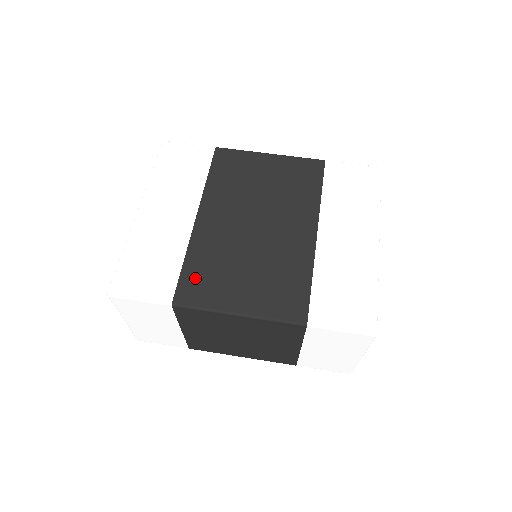
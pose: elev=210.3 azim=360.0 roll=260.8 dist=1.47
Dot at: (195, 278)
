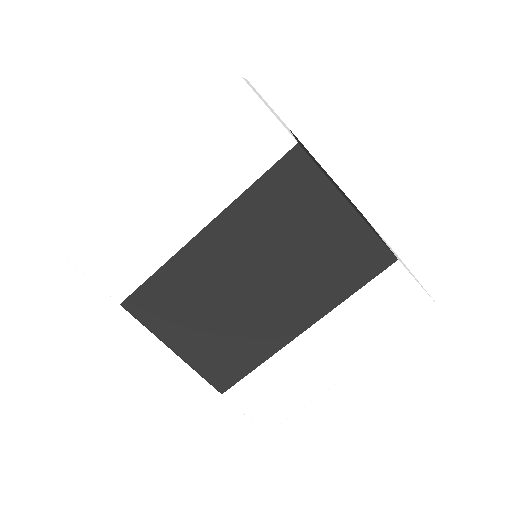
Dot at: (156, 295)
